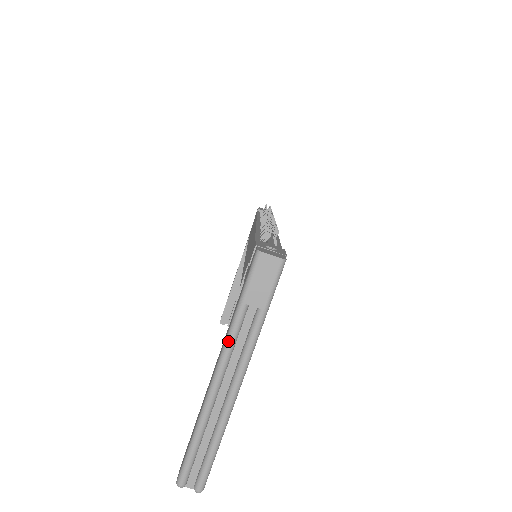
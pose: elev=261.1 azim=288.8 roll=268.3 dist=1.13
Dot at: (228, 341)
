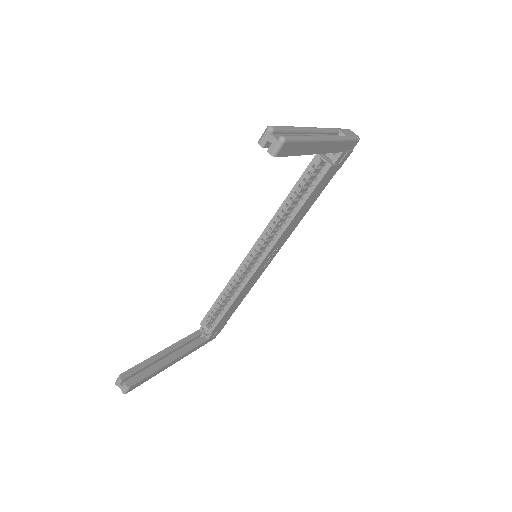
Dot at: (326, 128)
